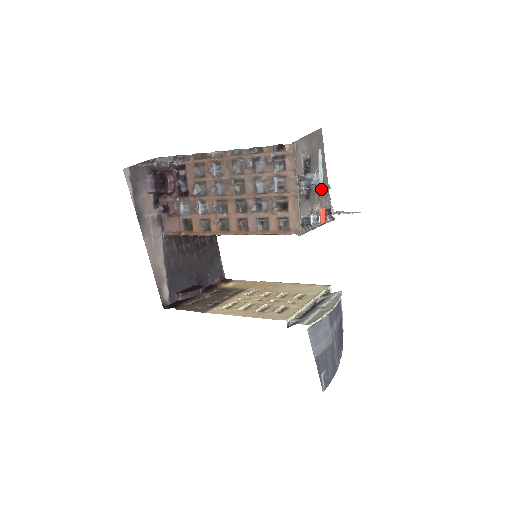
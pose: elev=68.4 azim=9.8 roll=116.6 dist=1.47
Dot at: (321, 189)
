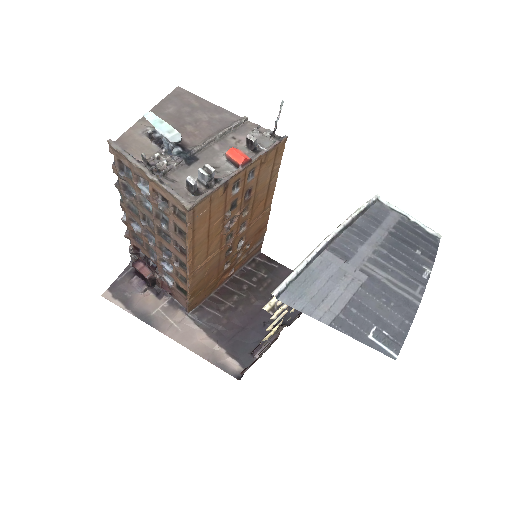
Dot at: (218, 134)
